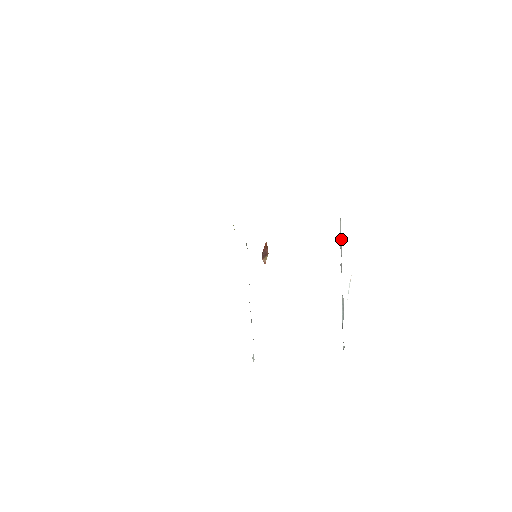
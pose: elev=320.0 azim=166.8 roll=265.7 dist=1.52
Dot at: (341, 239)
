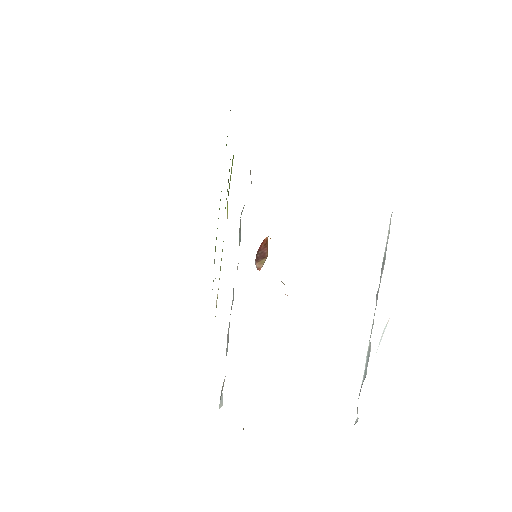
Dot at: (385, 255)
